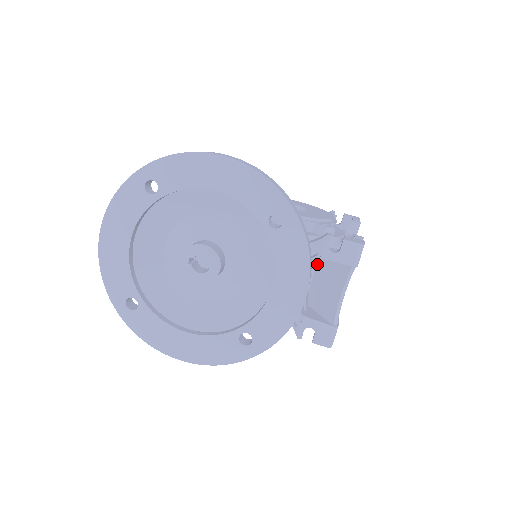
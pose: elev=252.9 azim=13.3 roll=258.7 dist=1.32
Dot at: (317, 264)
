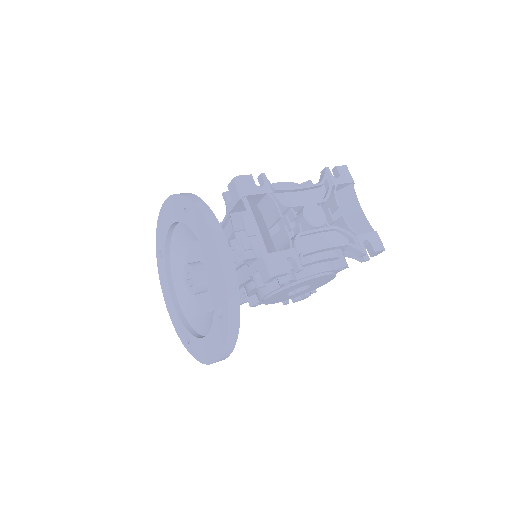
Dot at: occluded
